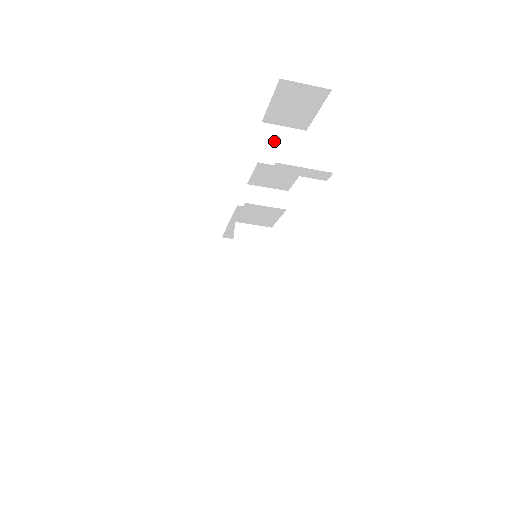
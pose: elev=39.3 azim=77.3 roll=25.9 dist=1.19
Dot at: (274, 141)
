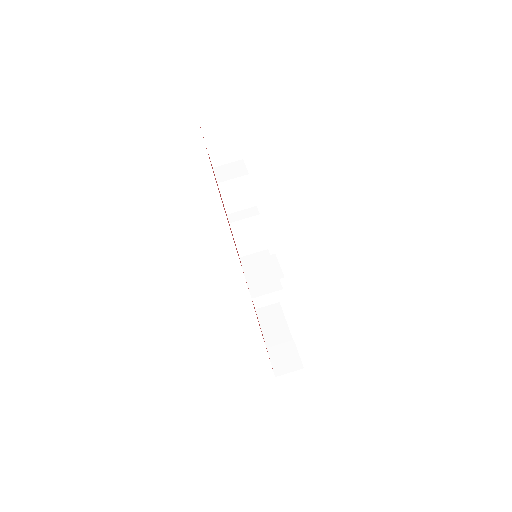
Dot at: (224, 171)
